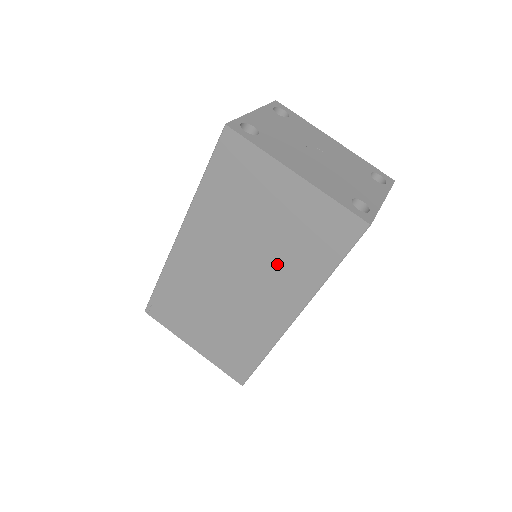
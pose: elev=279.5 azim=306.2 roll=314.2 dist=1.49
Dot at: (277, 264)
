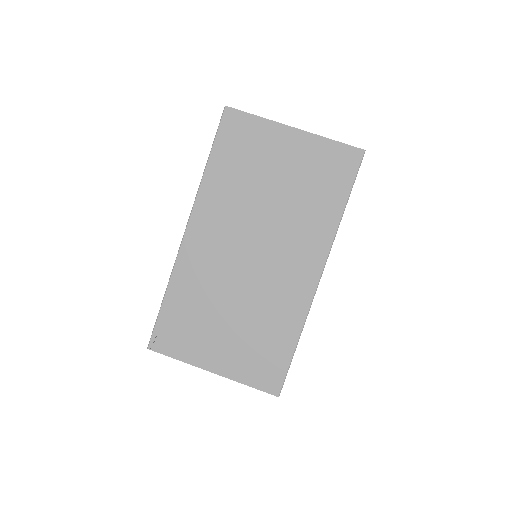
Dot at: (292, 221)
